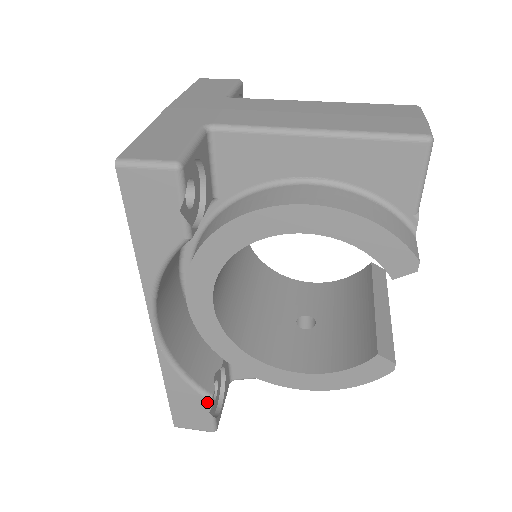
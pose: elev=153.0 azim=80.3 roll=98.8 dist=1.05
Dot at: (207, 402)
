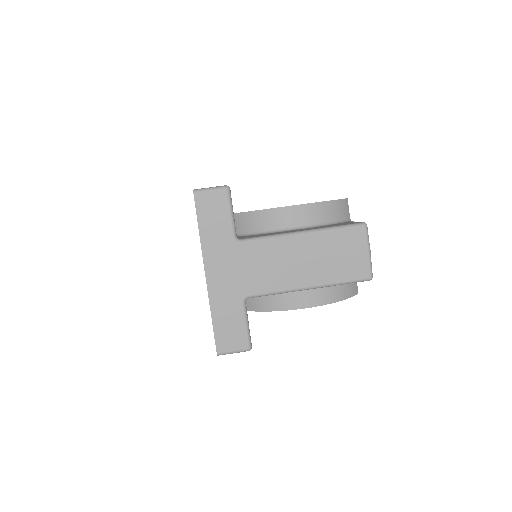
Dot at: occluded
